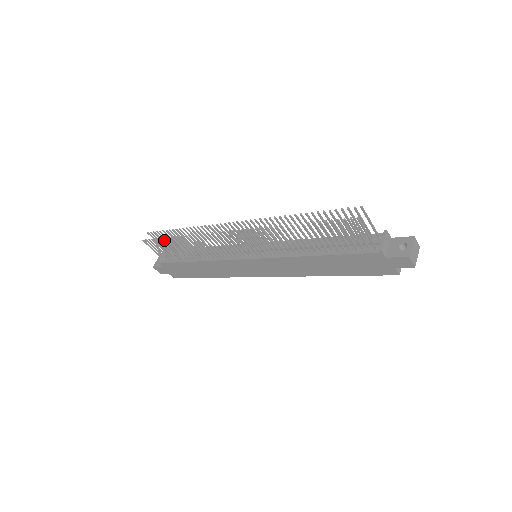
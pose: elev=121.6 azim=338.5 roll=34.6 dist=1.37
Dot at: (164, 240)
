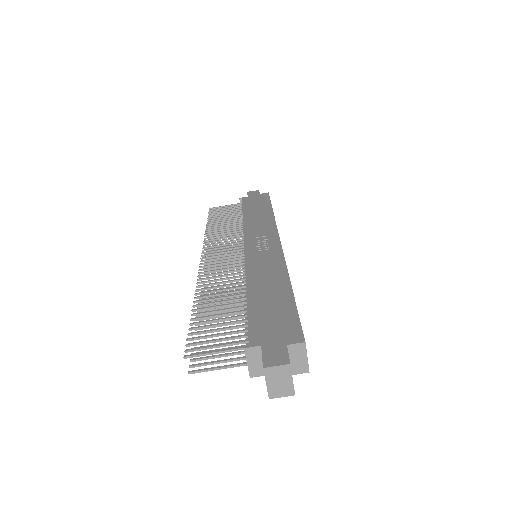
Dot at: occluded
